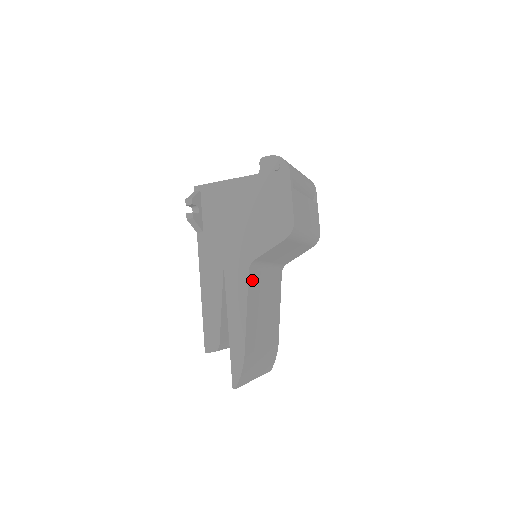
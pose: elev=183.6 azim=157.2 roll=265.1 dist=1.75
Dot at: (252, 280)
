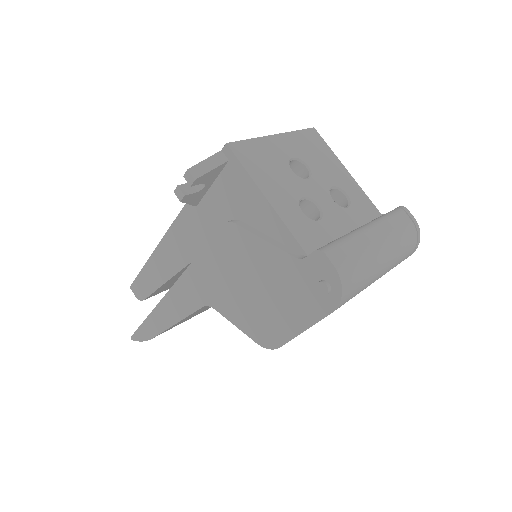
Dot at: occluded
